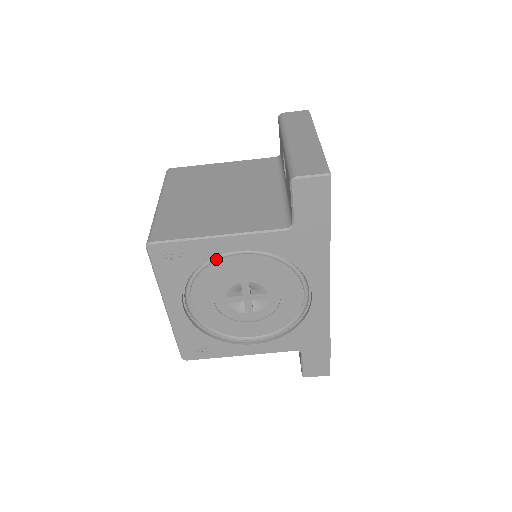
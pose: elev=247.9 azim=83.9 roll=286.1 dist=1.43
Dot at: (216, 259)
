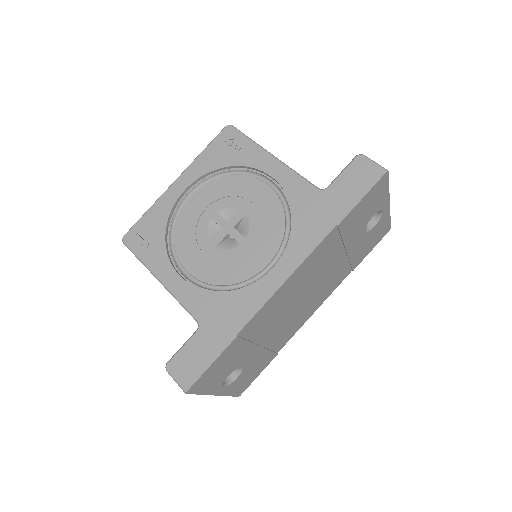
Dot at: (249, 176)
